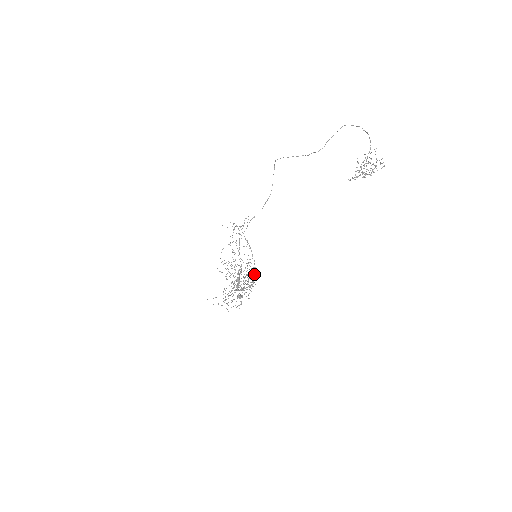
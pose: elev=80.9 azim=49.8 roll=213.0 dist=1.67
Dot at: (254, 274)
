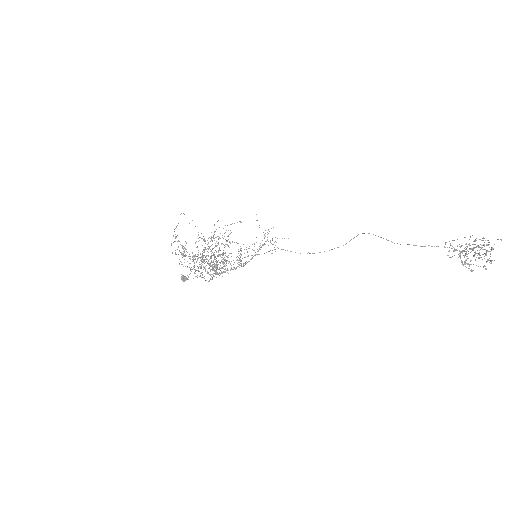
Dot at: (230, 269)
